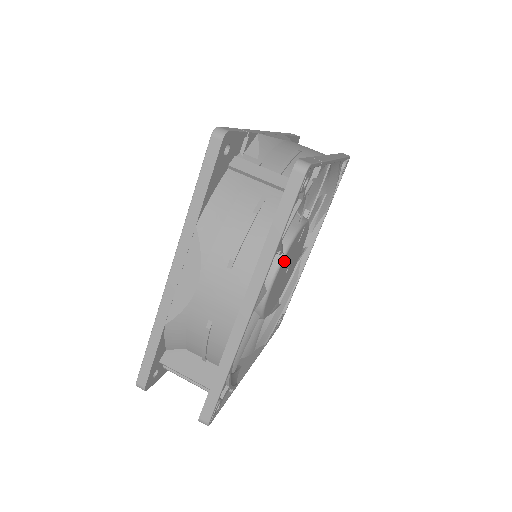
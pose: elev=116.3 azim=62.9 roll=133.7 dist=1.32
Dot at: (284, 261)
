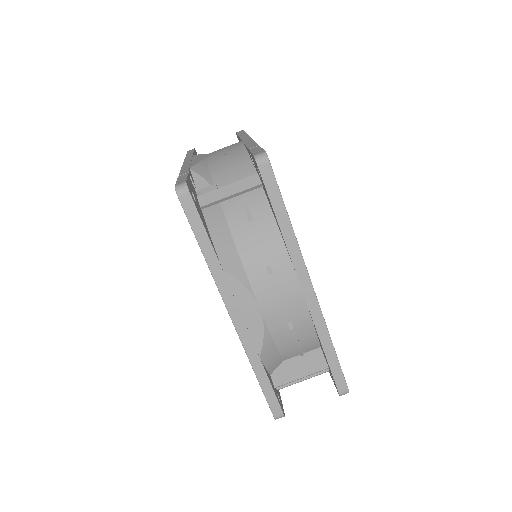
Dot at: occluded
